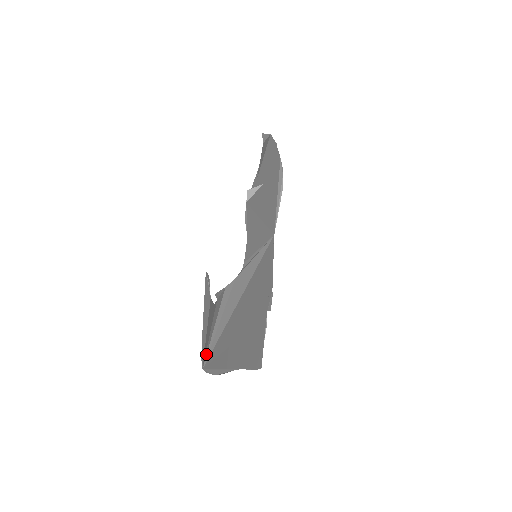
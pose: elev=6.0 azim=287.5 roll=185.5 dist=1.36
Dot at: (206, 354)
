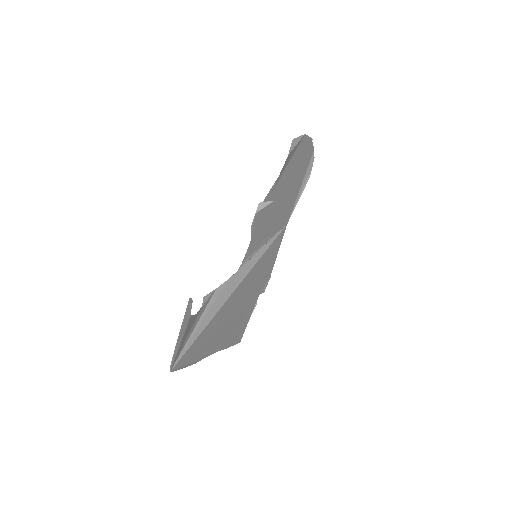
Dot at: (177, 358)
